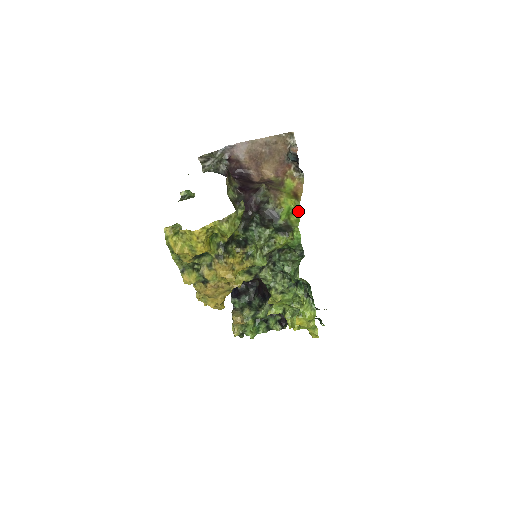
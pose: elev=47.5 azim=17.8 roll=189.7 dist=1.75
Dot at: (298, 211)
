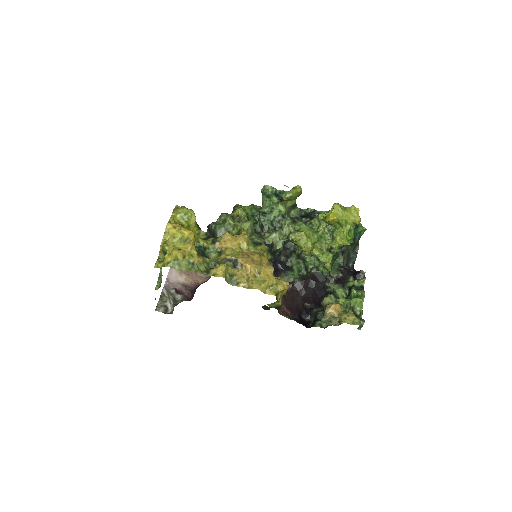
Dot at: occluded
